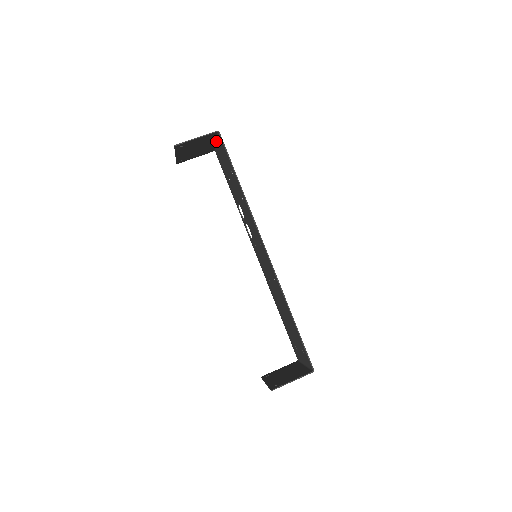
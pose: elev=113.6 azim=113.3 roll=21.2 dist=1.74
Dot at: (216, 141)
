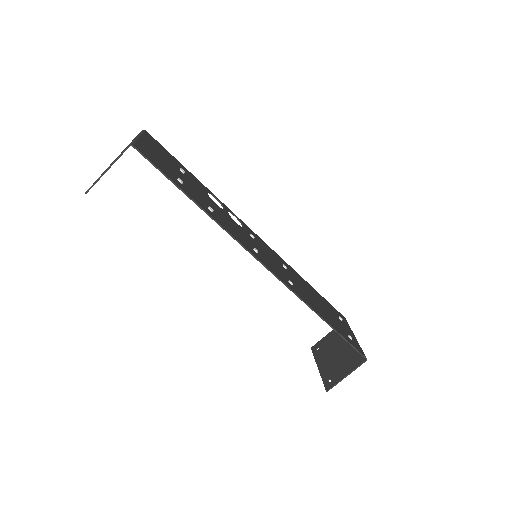
Dot at: (137, 138)
